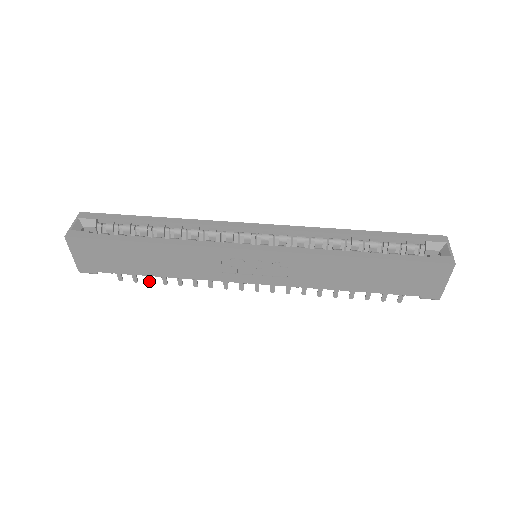
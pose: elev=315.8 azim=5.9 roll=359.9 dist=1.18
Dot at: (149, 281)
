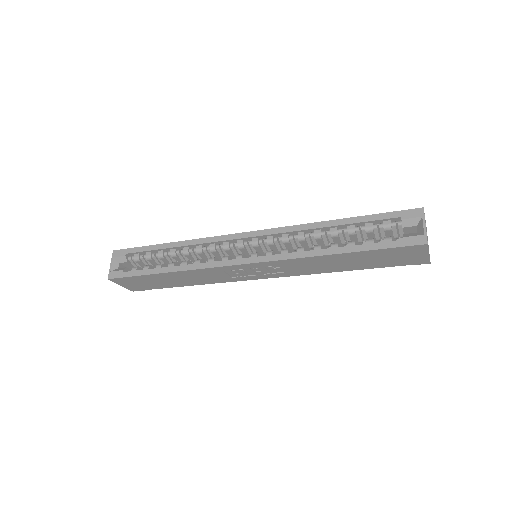
Dot at: occluded
